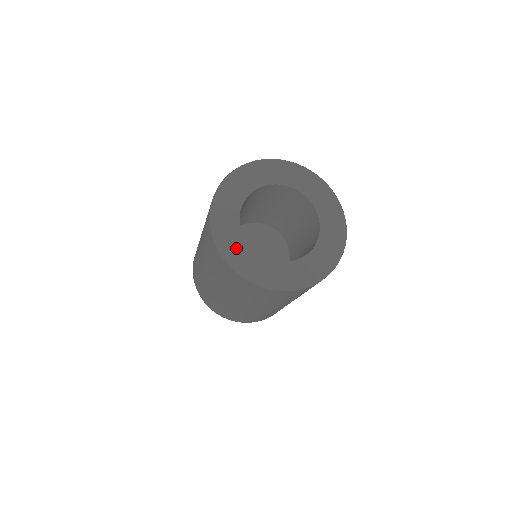
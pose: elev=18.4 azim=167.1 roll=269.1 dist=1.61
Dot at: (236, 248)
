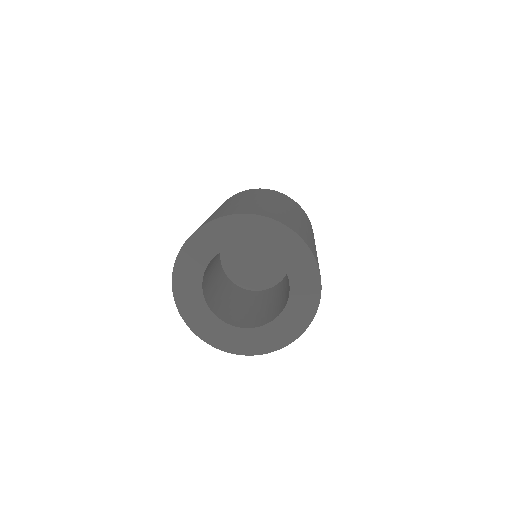
Dot at: (192, 301)
